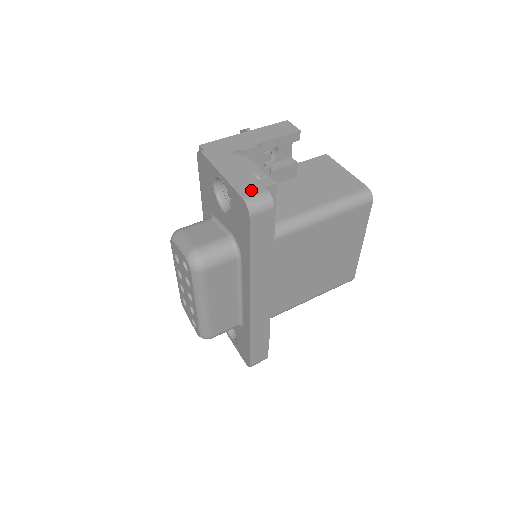
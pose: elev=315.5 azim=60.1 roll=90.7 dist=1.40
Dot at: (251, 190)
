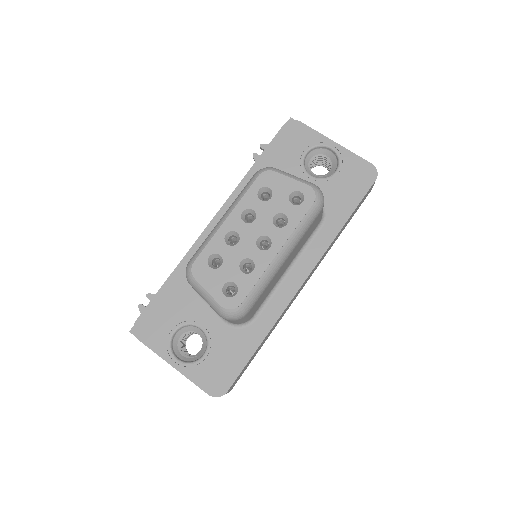
Dot at: occluded
